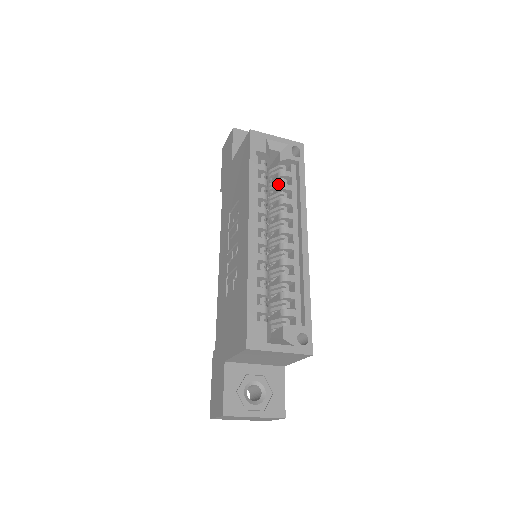
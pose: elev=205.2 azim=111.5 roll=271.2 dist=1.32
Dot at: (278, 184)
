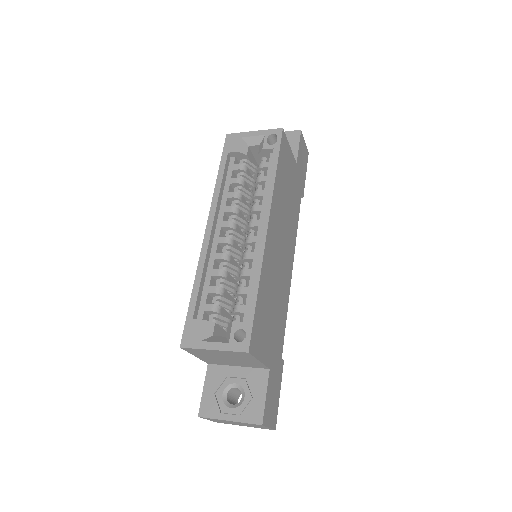
Dot at: occluded
